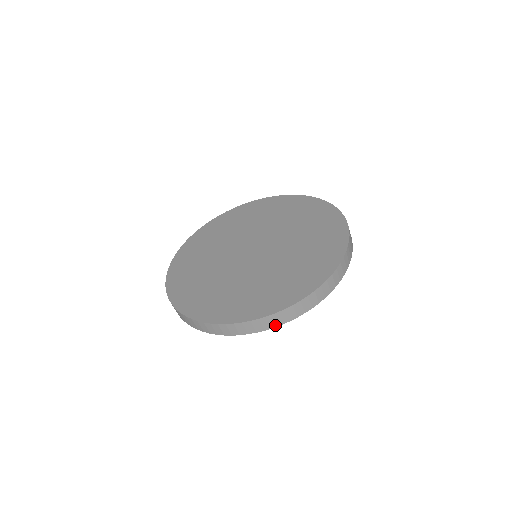
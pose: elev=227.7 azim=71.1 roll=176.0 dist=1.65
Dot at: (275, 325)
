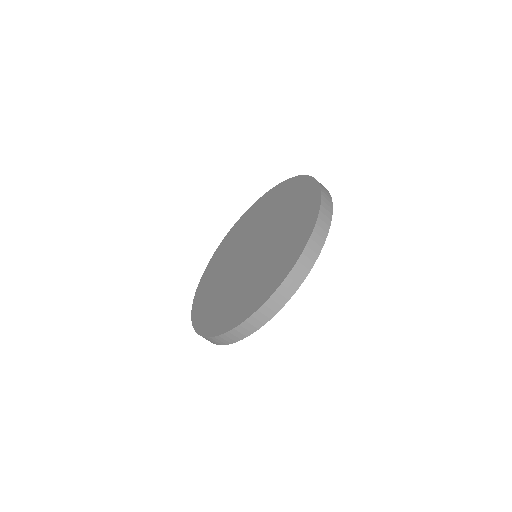
Dot at: (231, 342)
